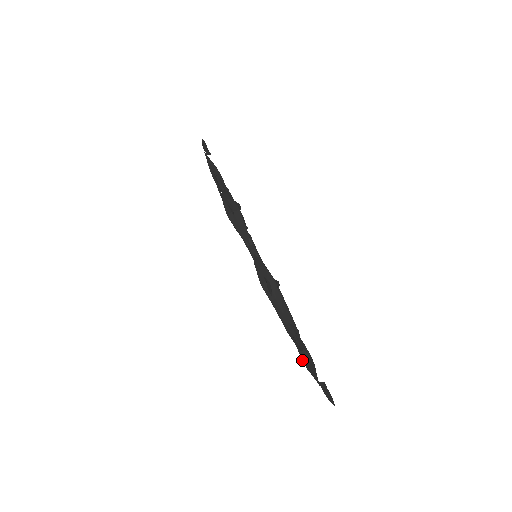
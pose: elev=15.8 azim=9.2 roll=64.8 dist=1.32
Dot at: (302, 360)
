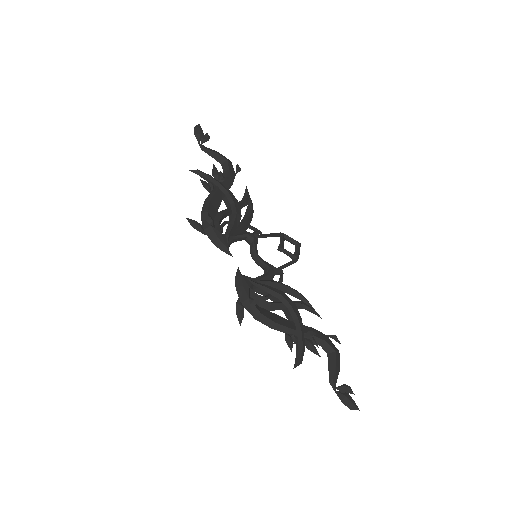
Dot at: occluded
